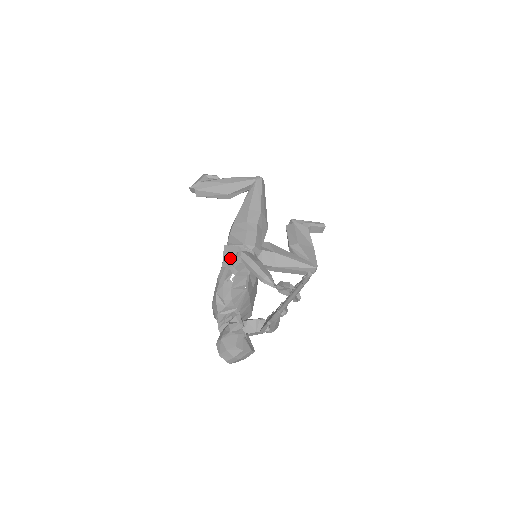
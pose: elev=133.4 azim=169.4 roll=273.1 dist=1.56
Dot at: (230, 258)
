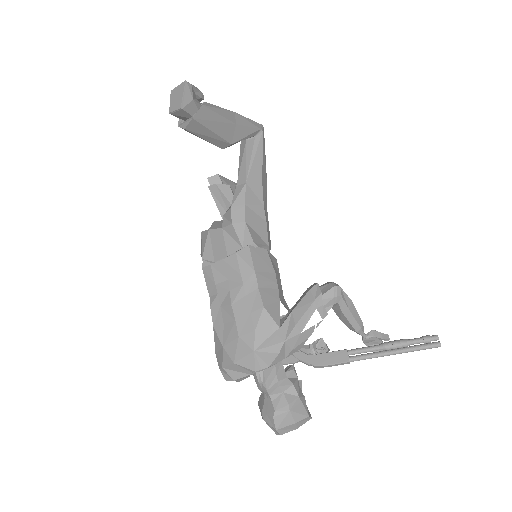
Dot at: (321, 293)
